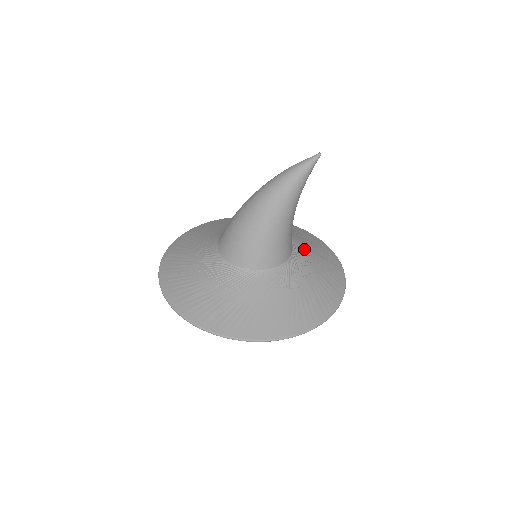
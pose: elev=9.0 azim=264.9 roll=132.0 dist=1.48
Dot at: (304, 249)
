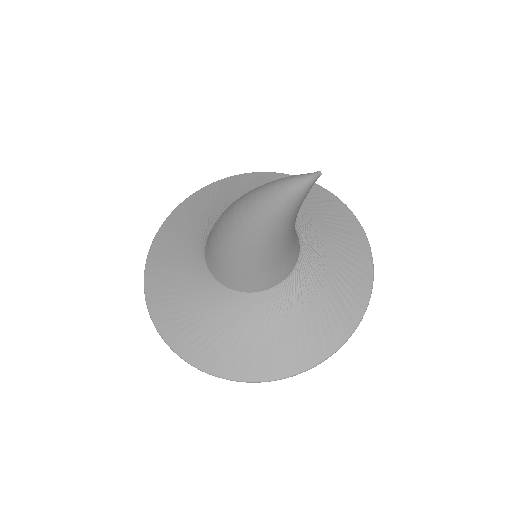
Dot at: (320, 251)
